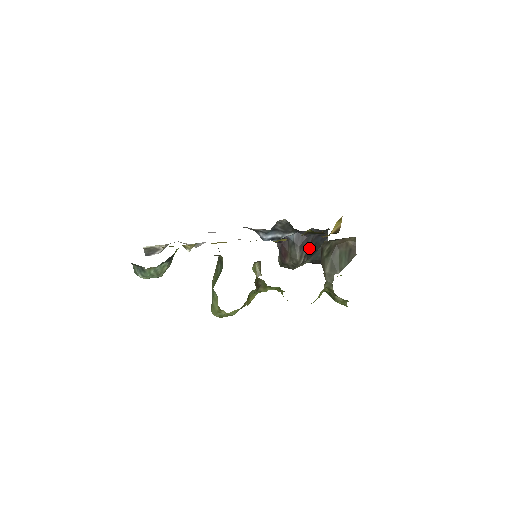
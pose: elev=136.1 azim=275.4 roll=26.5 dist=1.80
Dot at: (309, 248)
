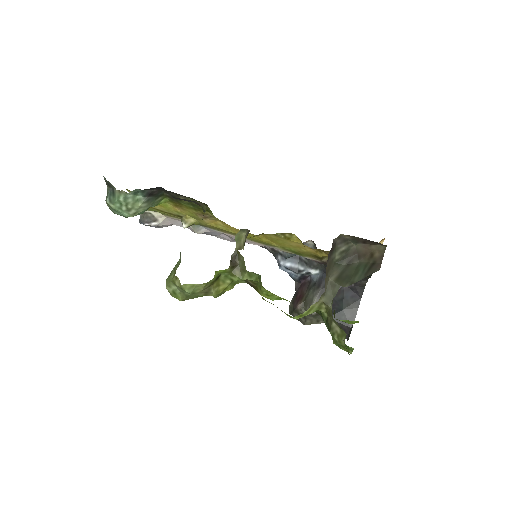
Dot at: occluded
